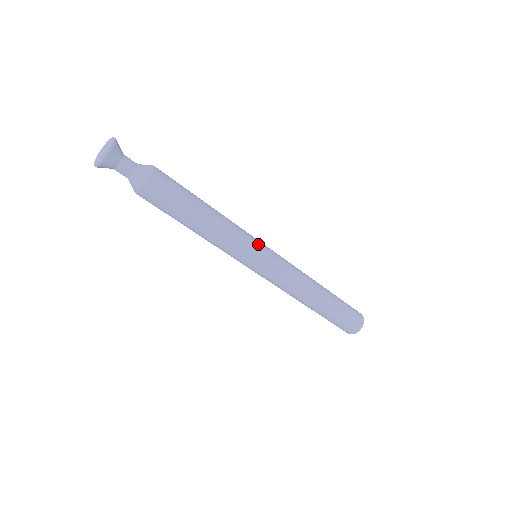
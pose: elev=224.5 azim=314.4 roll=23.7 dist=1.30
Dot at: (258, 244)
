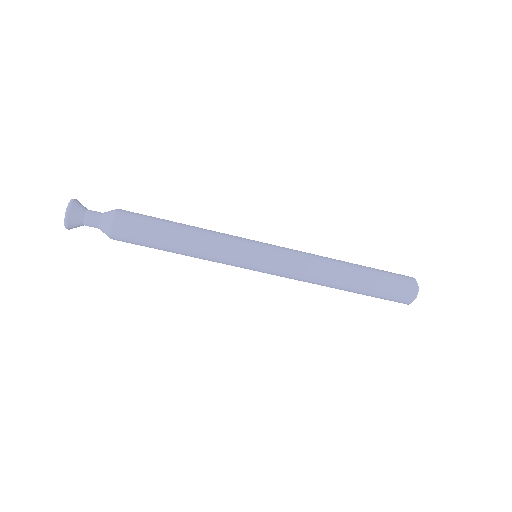
Dot at: occluded
